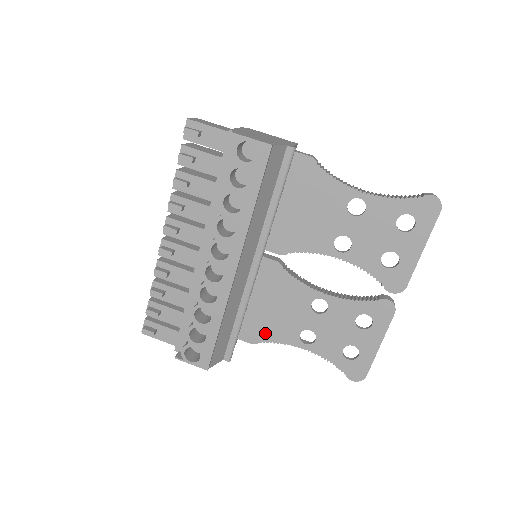
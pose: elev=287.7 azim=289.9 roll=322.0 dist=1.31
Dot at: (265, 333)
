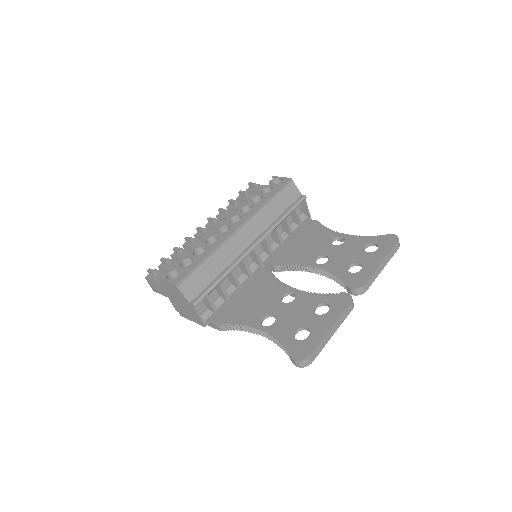
Dot at: (234, 317)
